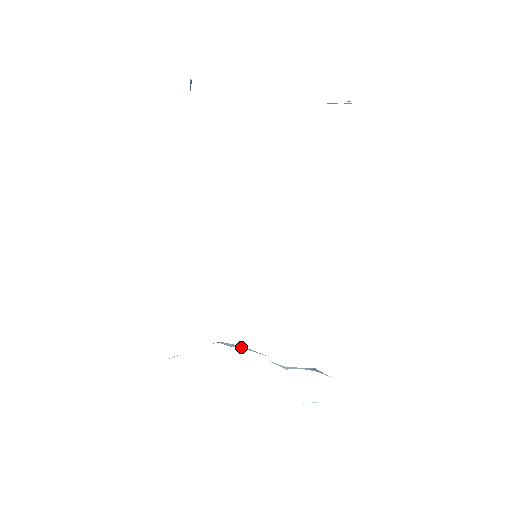
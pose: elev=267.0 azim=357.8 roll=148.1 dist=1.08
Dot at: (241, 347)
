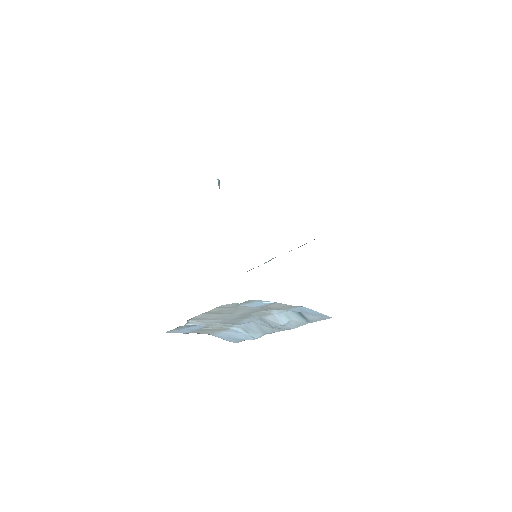
Dot at: (258, 331)
